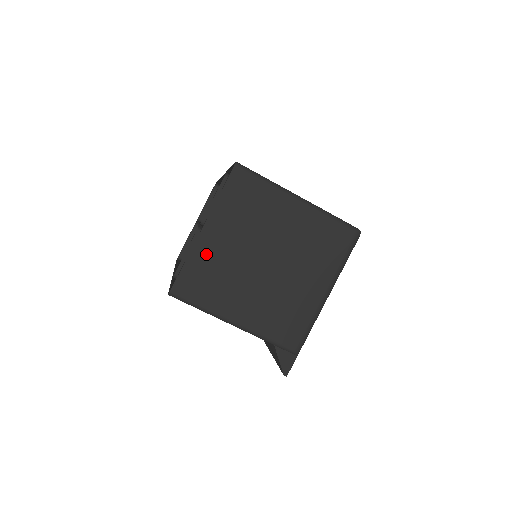
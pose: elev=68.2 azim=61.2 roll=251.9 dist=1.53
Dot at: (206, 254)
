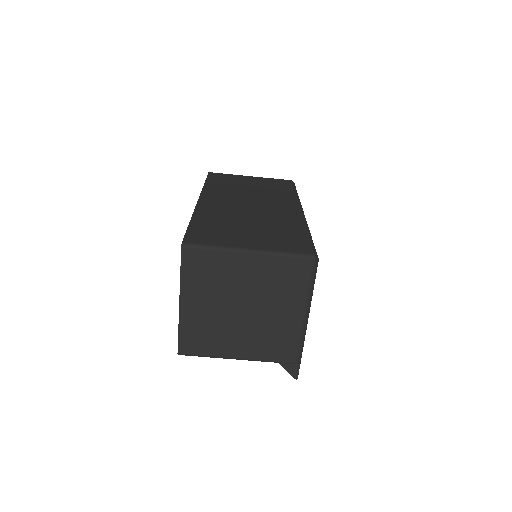
Dot at: (192, 320)
